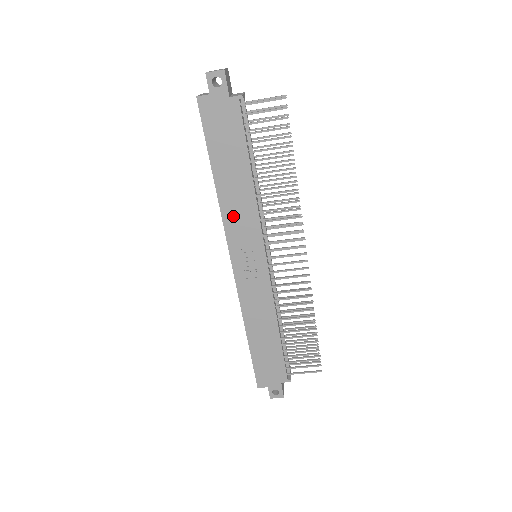
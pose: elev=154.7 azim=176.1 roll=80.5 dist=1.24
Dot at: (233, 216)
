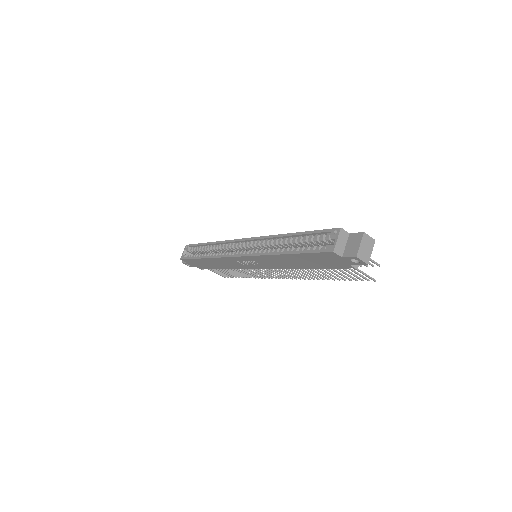
Dot at: (269, 260)
